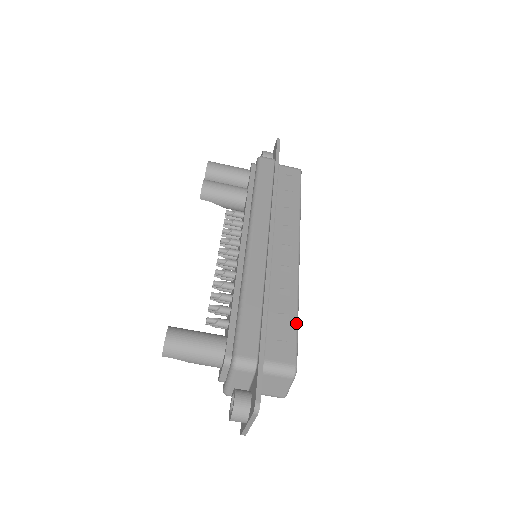
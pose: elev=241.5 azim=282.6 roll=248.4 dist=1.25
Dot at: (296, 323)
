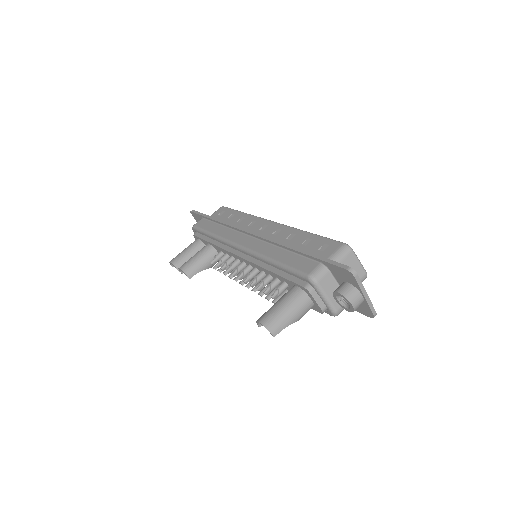
Dot at: (316, 235)
